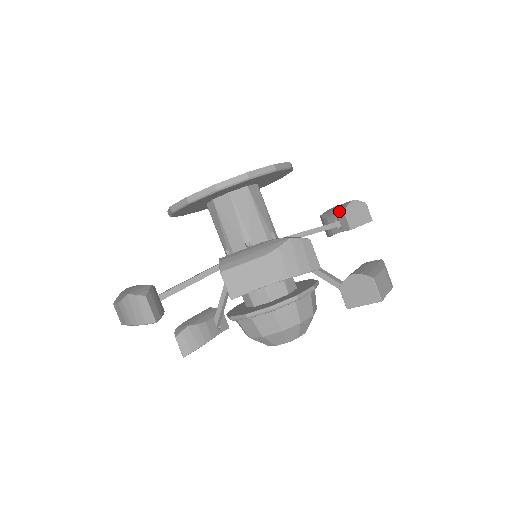
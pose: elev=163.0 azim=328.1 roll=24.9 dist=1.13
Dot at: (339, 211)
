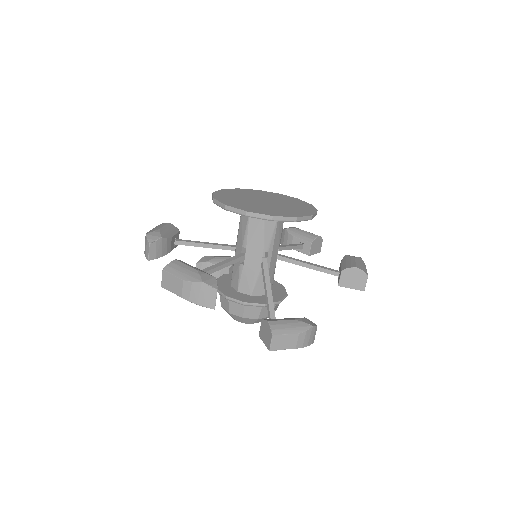
Dot at: (344, 266)
